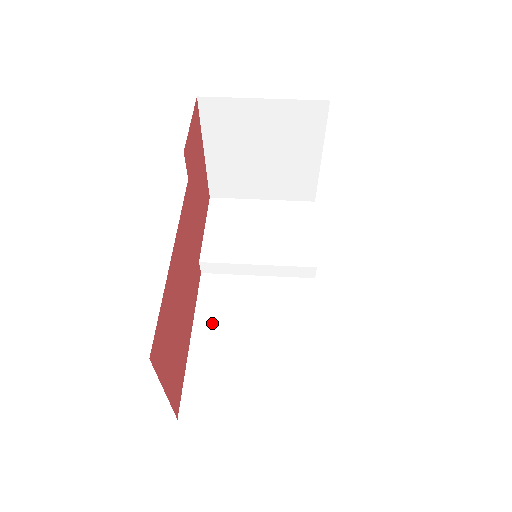
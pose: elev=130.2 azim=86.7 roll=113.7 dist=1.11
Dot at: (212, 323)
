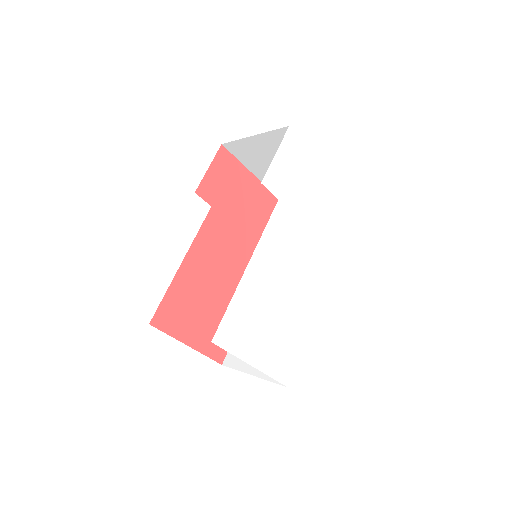
Dot at: occluded
